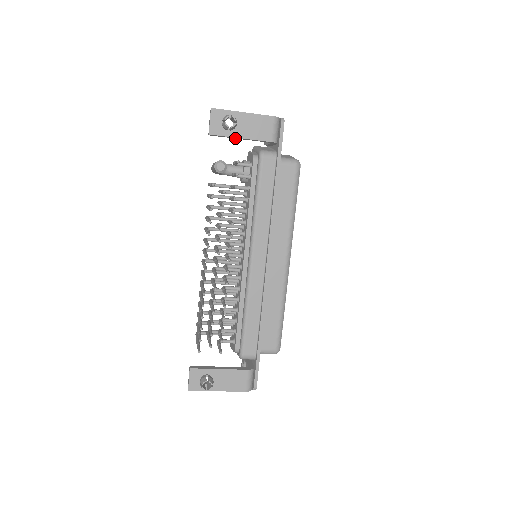
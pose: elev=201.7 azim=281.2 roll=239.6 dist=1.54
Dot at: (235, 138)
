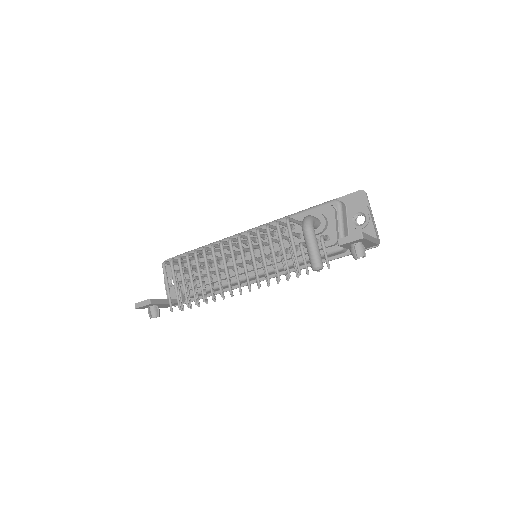
Dot at: occluded
